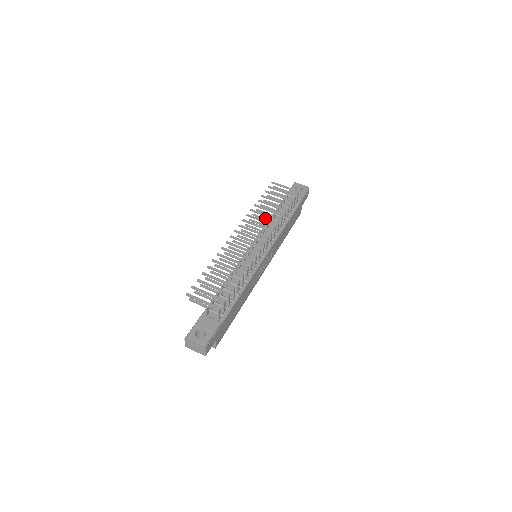
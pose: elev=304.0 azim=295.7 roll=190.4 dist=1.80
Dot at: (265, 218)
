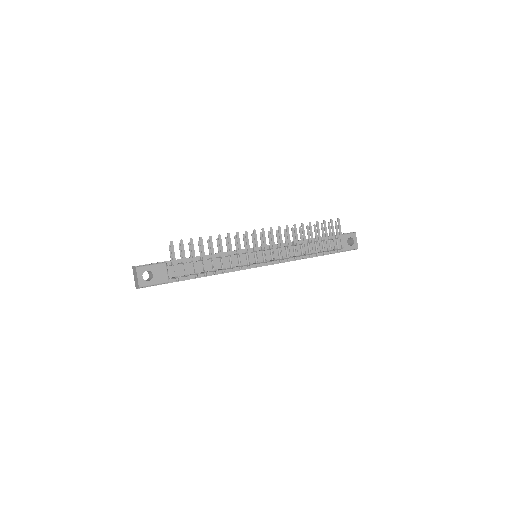
Dot at: occluded
